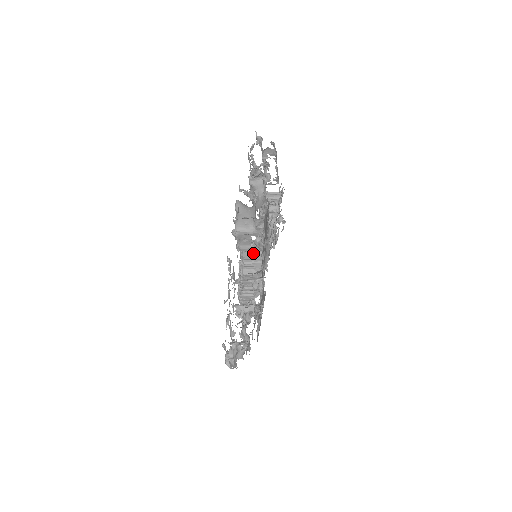
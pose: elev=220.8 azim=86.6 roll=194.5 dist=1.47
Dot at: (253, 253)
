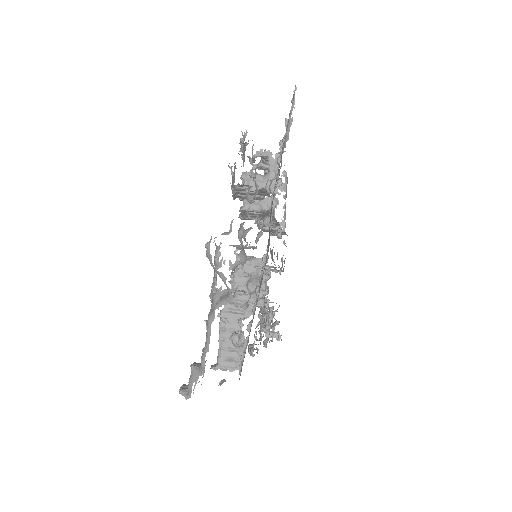
Dot at: occluded
